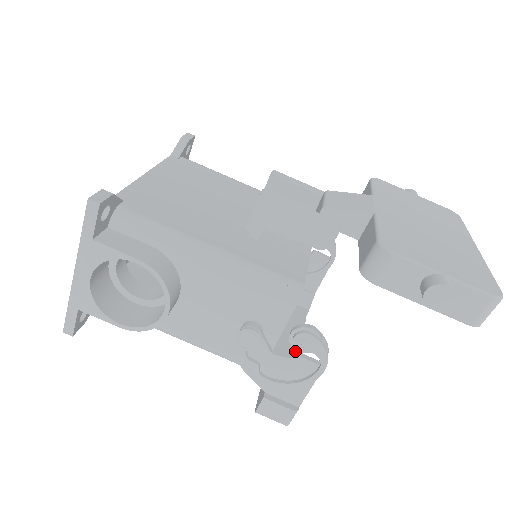
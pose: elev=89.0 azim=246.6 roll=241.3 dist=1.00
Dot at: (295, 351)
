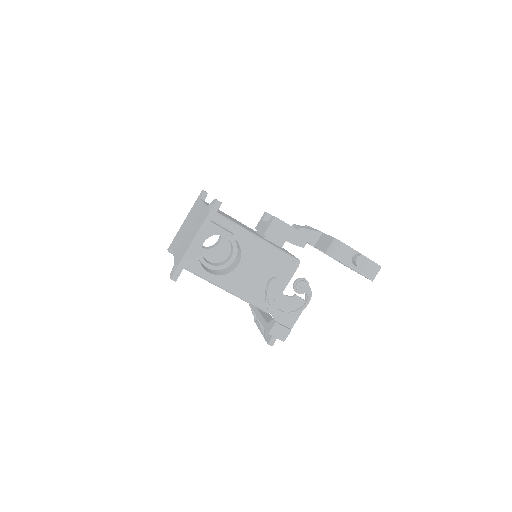
Dot at: (270, 316)
